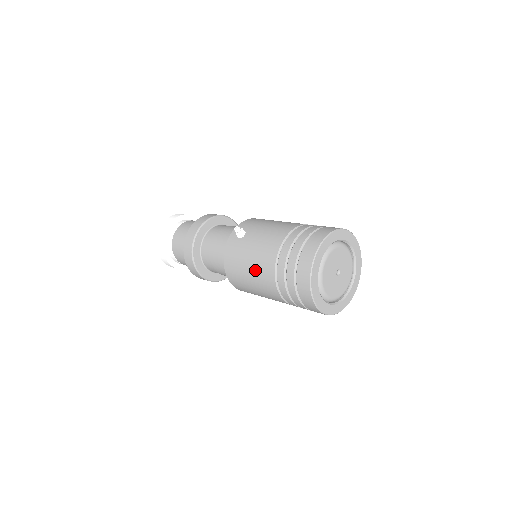
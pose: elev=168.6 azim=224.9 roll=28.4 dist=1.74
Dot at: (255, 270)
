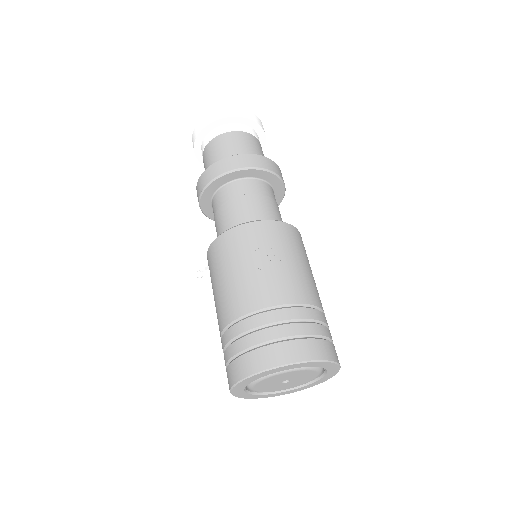
Dot at: occluded
